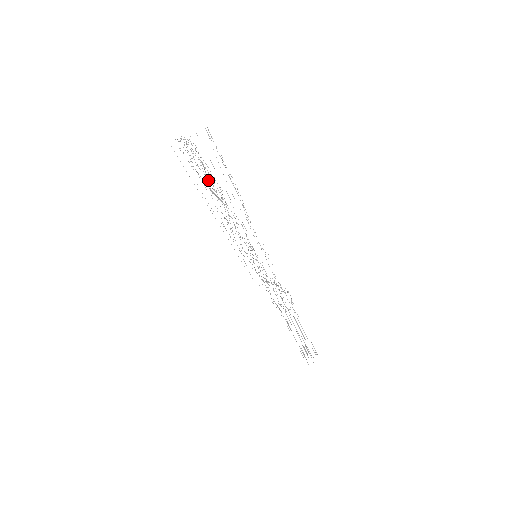
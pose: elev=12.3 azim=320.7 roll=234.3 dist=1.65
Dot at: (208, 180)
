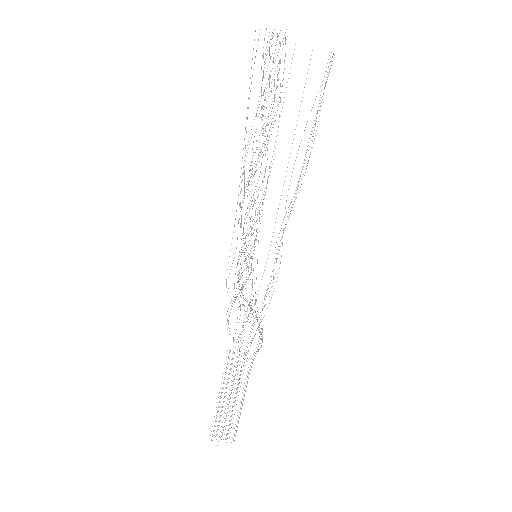
Dot at: occluded
